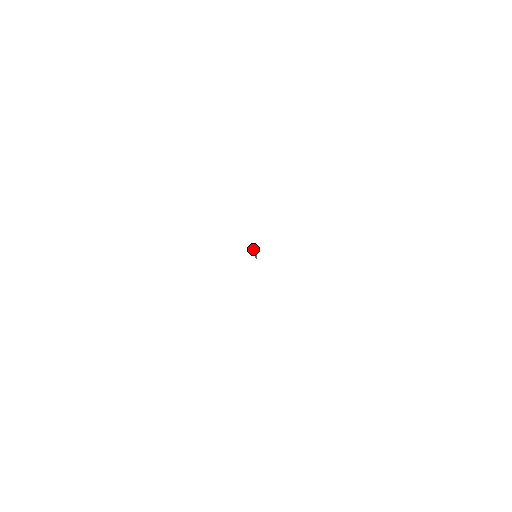
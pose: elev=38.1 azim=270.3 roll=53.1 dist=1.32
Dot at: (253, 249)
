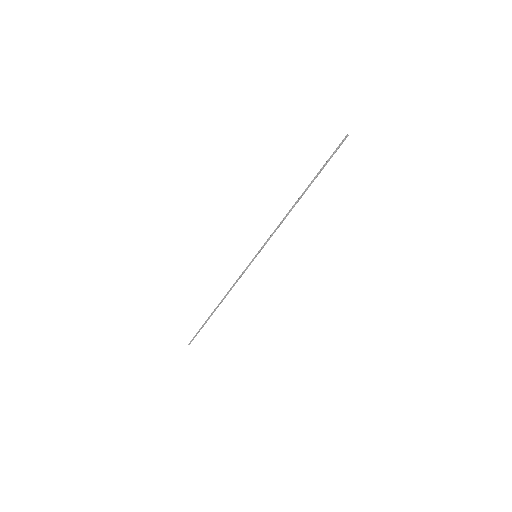
Dot at: (347, 134)
